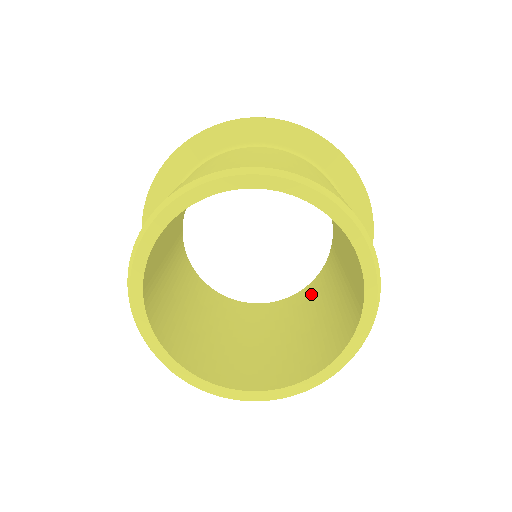
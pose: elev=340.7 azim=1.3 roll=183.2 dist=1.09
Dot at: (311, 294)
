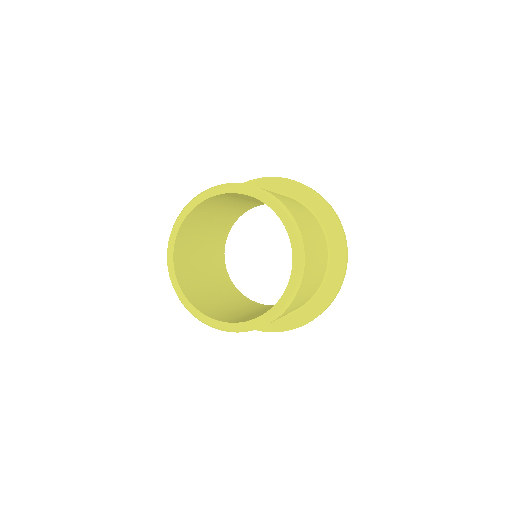
Dot at: occluded
